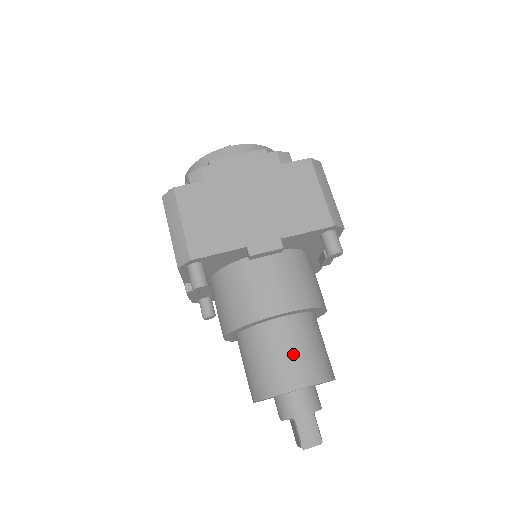
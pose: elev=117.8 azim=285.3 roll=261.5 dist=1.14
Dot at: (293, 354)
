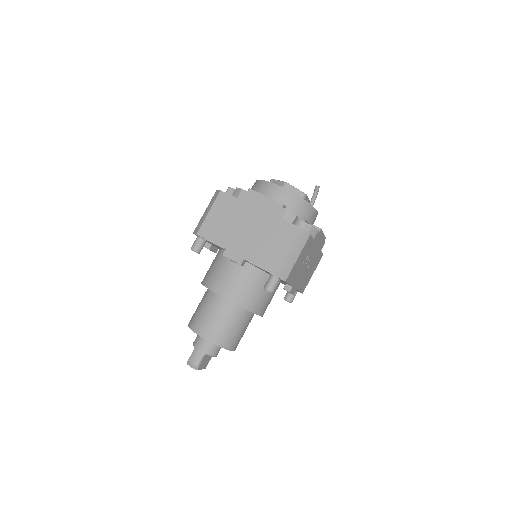
Dot at: (213, 319)
